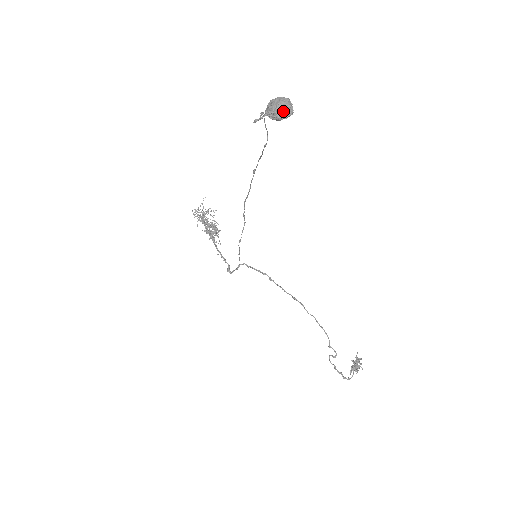
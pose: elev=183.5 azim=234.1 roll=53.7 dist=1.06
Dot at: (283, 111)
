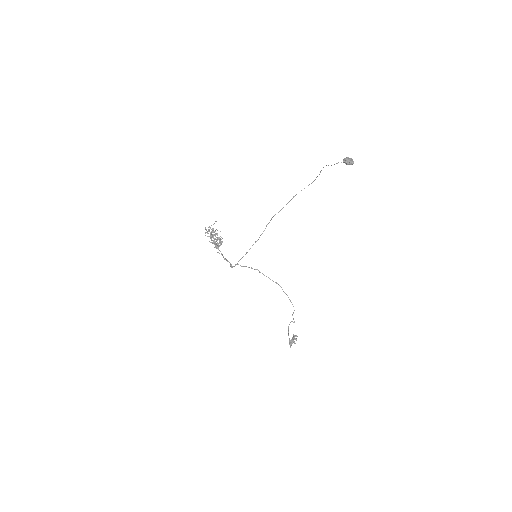
Dot at: (352, 162)
